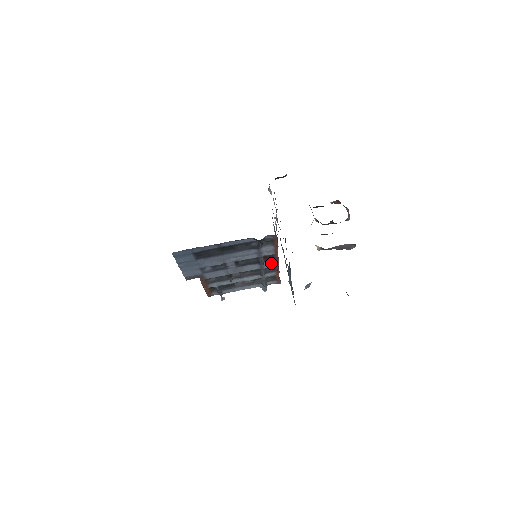
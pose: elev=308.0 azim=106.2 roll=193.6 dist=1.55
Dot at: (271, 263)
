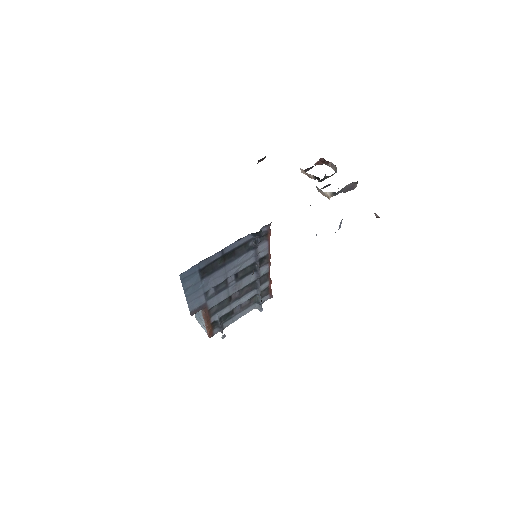
Dot at: (265, 268)
